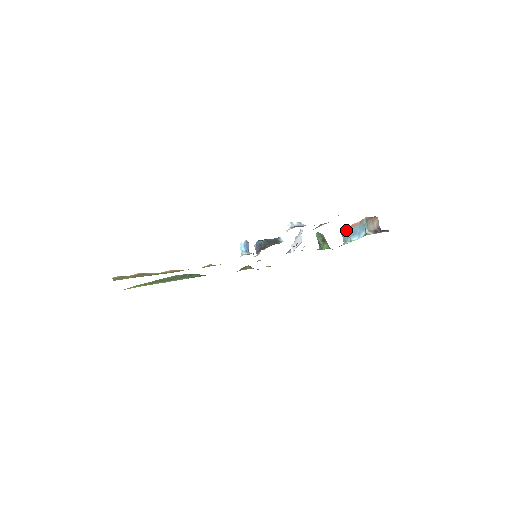
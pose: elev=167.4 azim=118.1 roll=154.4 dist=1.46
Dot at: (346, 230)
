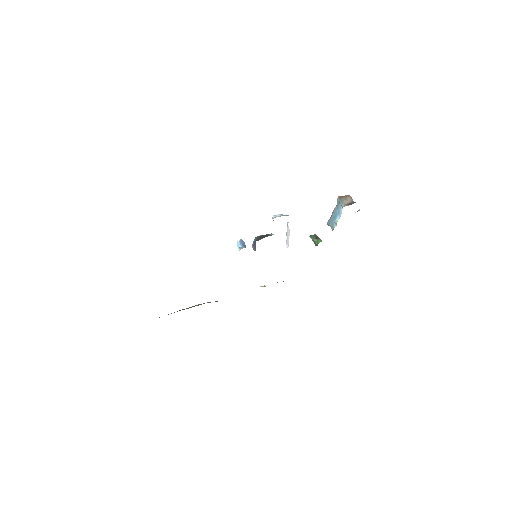
Dot at: (330, 218)
